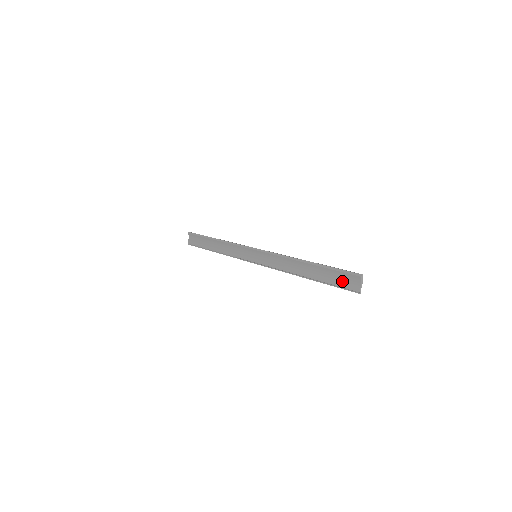
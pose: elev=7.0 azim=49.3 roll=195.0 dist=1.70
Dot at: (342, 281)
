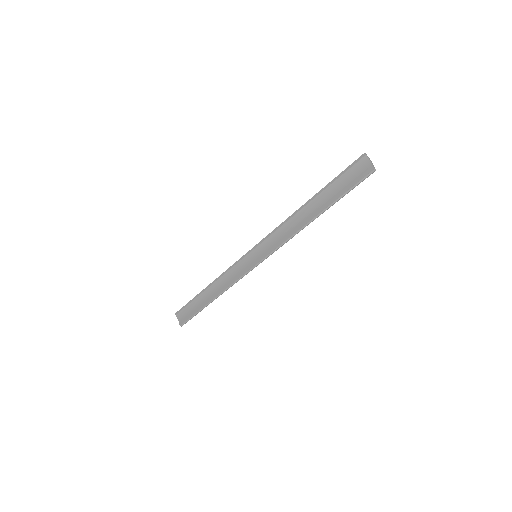
Dot at: (351, 179)
